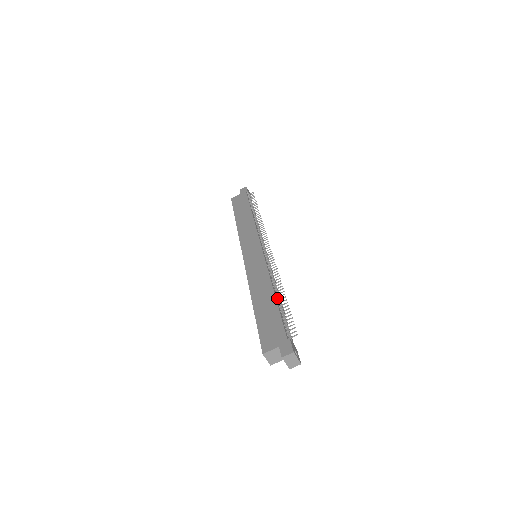
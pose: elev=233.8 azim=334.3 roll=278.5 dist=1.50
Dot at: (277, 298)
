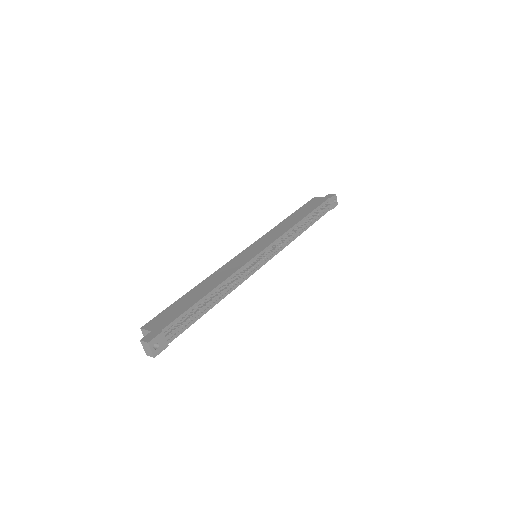
Dot at: (211, 298)
